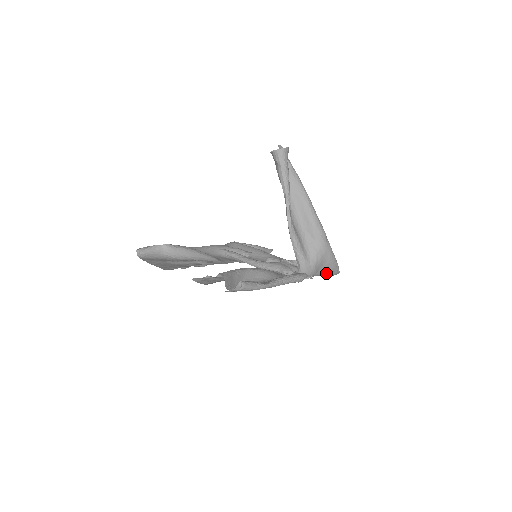
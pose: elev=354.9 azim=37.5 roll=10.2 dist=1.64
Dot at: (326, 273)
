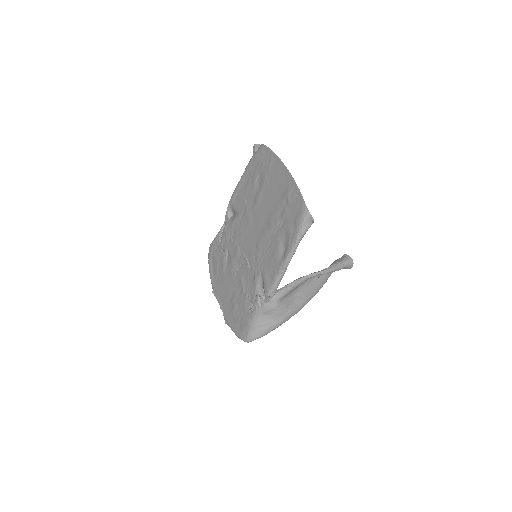
Dot at: (258, 325)
